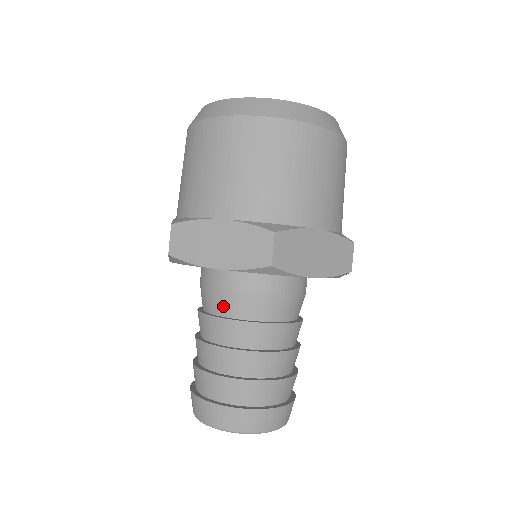
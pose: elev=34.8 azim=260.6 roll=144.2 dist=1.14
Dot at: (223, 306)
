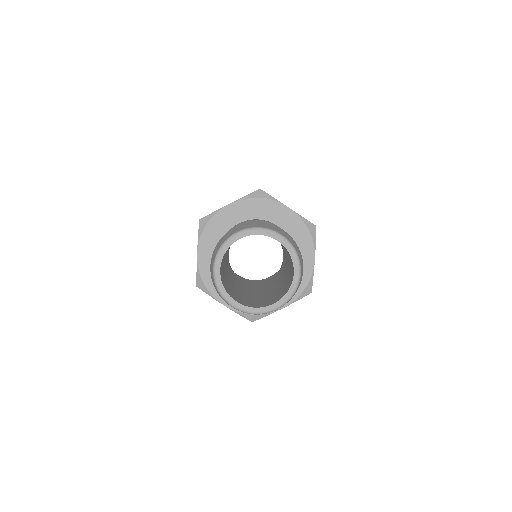
Dot at: occluded
